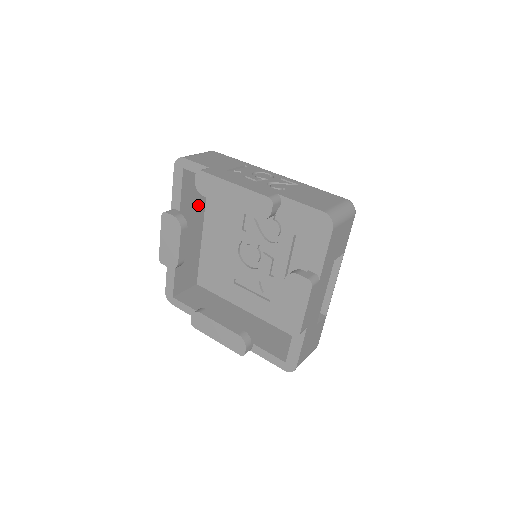
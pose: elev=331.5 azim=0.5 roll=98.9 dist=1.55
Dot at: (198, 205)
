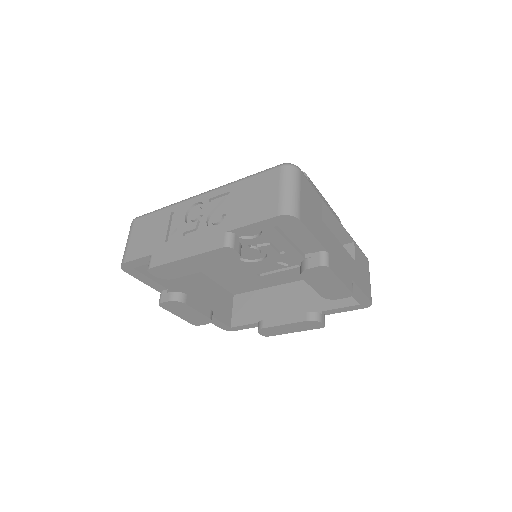
Dot at: occluded
